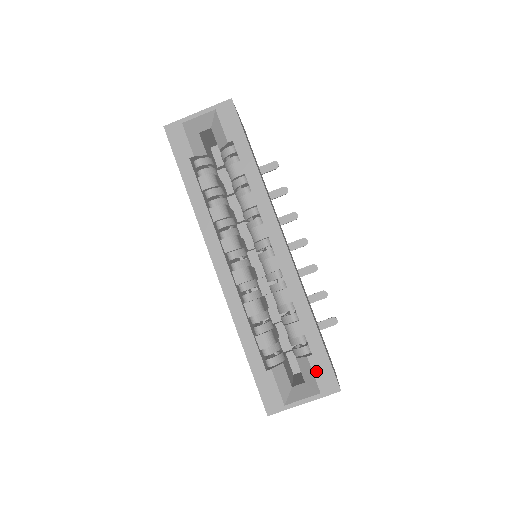
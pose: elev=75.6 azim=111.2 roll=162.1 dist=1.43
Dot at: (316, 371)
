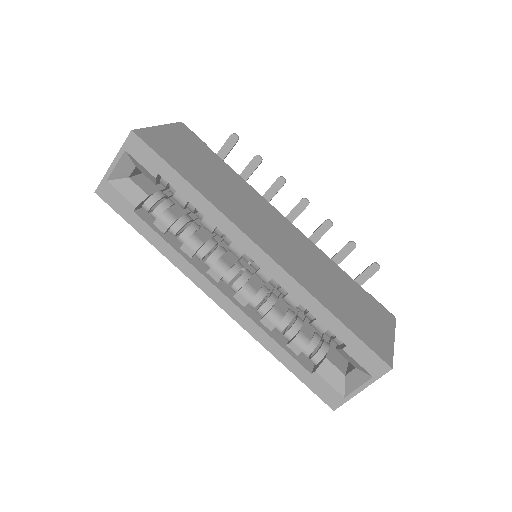
Dot at: (358, 359)
